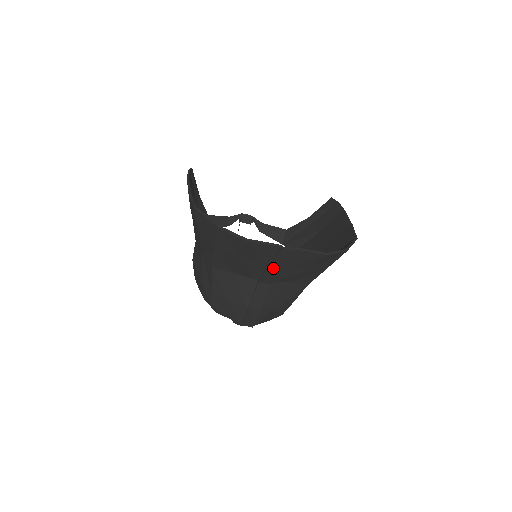
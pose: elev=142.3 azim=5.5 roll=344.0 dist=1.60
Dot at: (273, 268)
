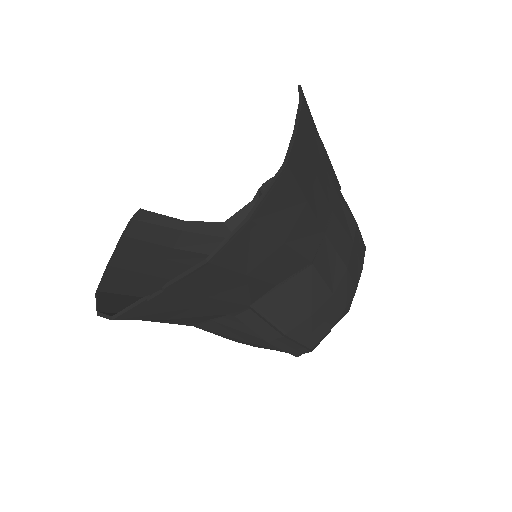
Dot at: (204, 306)
